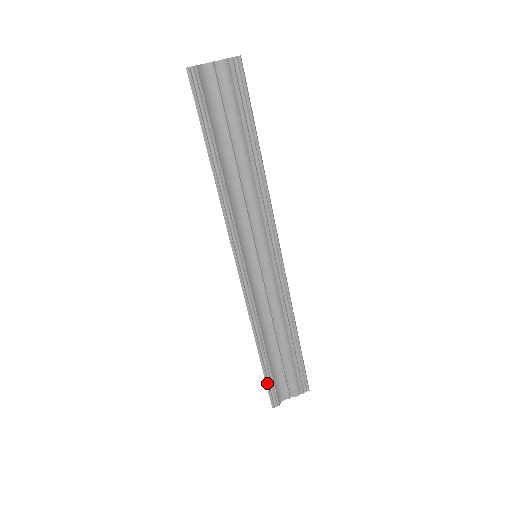
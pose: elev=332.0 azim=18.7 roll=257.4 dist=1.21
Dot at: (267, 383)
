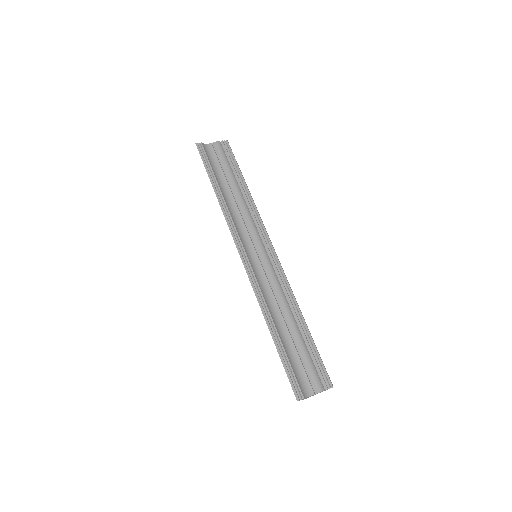
Dot at: (286, 369)
